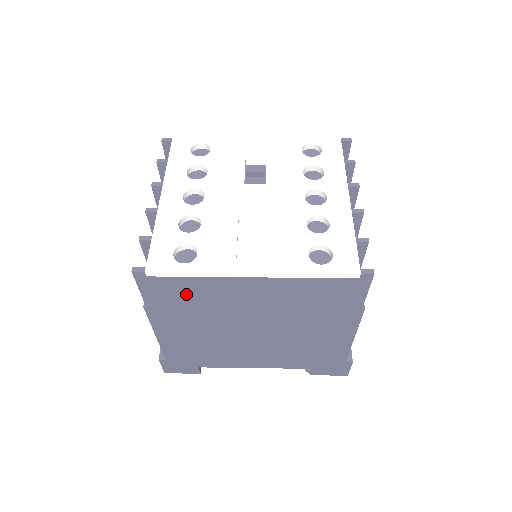
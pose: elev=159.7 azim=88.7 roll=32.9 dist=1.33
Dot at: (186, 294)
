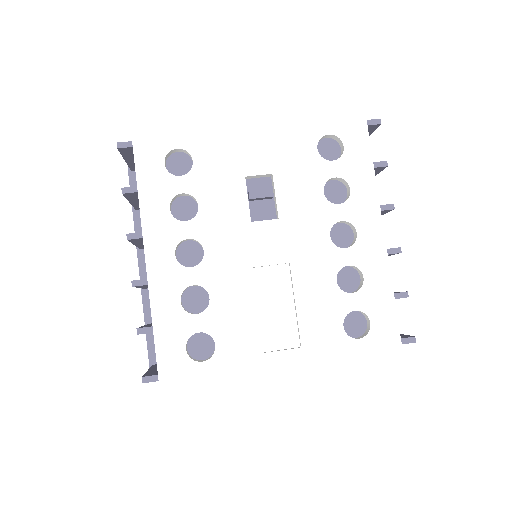
Dot at: occluded
